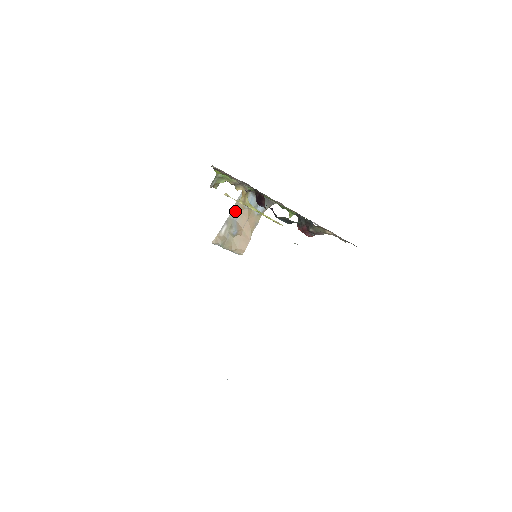
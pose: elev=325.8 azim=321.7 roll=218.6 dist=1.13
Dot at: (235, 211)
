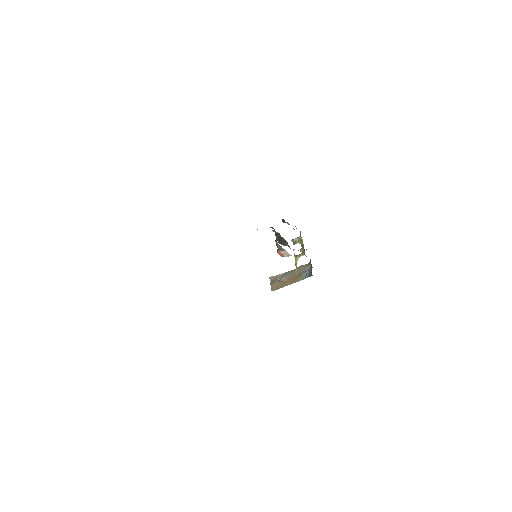
Dot at: (295, 270)
